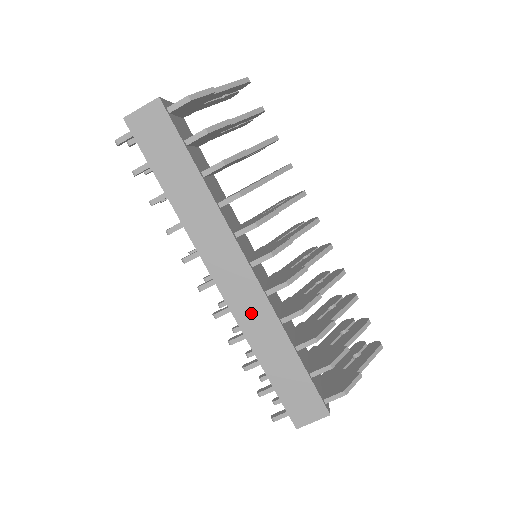
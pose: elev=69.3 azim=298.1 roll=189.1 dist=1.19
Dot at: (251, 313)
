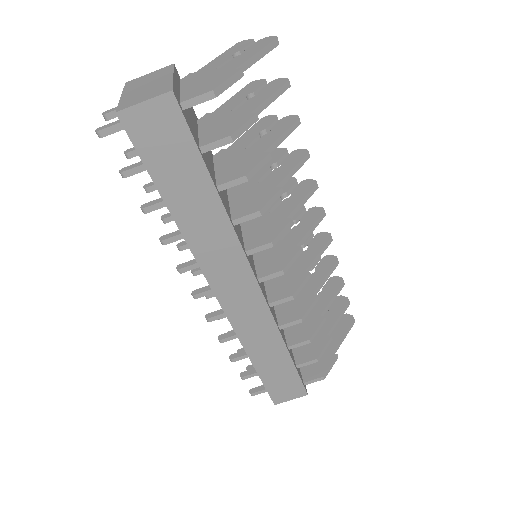
Dot at: (251, 324)
